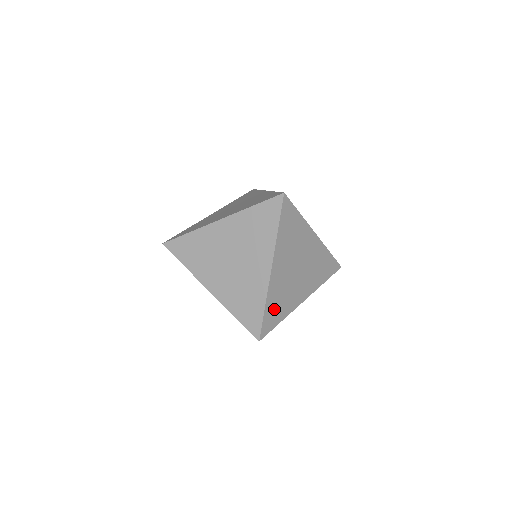
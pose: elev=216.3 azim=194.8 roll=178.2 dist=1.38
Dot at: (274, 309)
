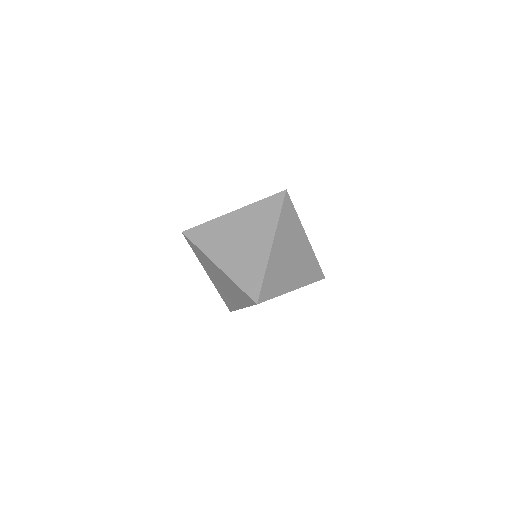
Dot at: (271, 282)
